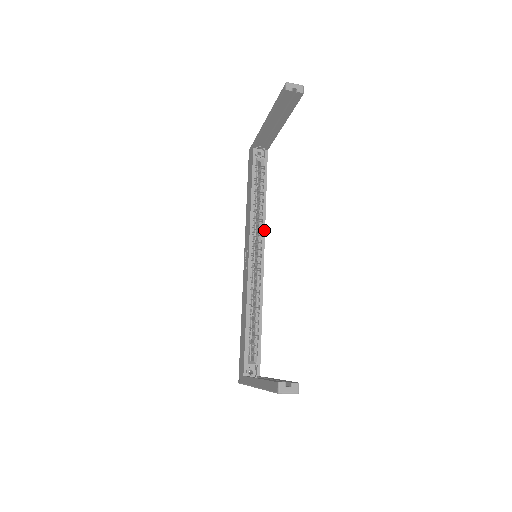
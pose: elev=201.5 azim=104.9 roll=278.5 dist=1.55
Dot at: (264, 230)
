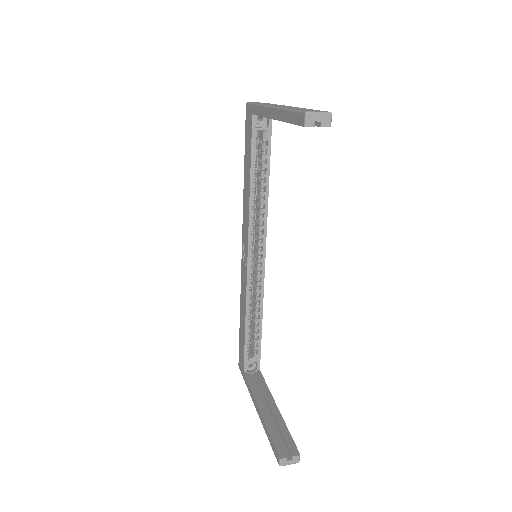
Dot at: (266, 226)
